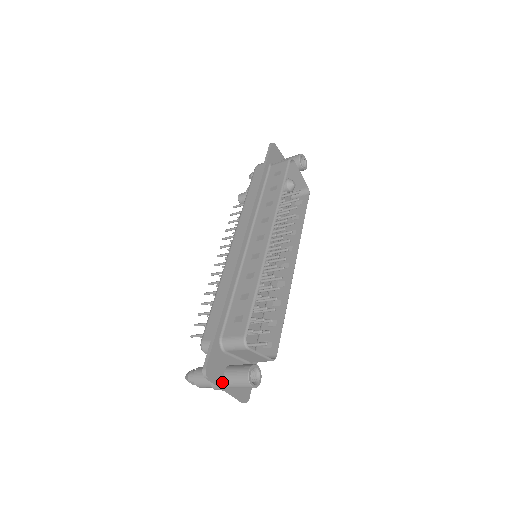
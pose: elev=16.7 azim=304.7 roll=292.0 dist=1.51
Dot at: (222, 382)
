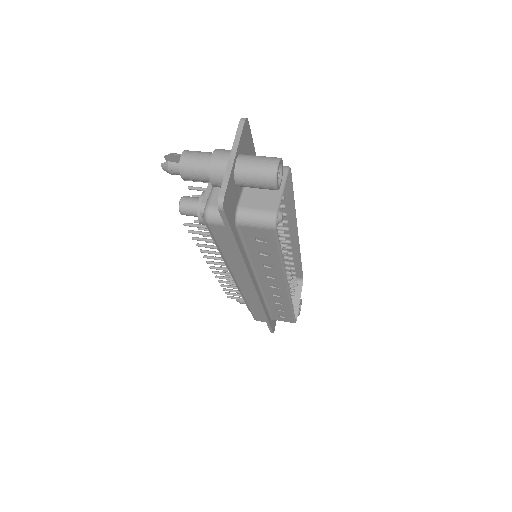
Dot at: occluded
